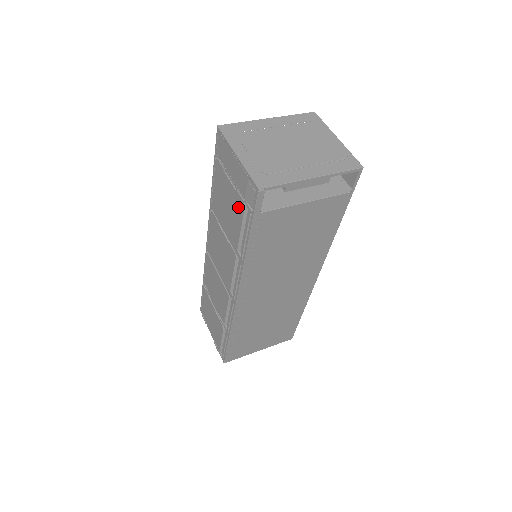
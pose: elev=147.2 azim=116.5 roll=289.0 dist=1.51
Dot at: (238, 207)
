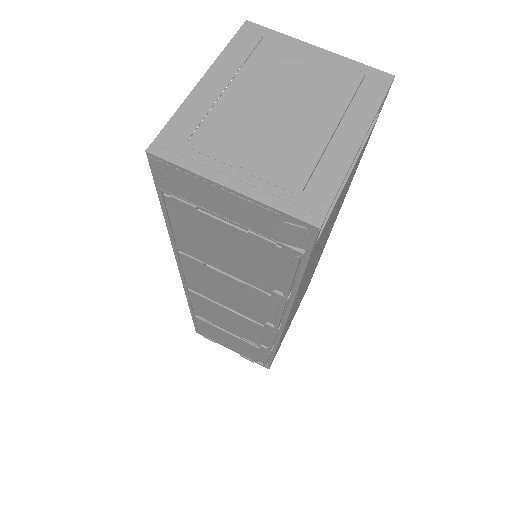
Dot at: (259, 250)
